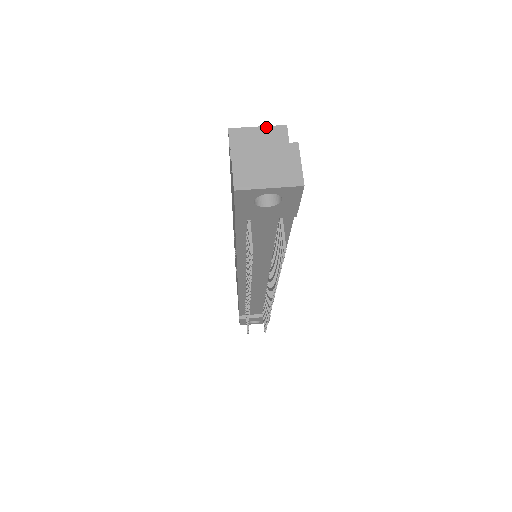
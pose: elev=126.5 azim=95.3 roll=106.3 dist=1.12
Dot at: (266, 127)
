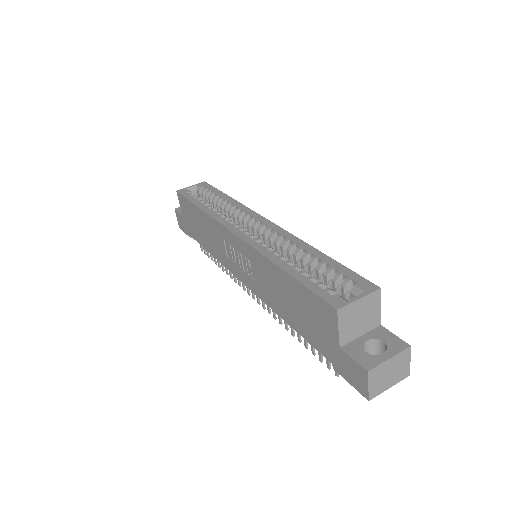
Dot at: (366, 297)
